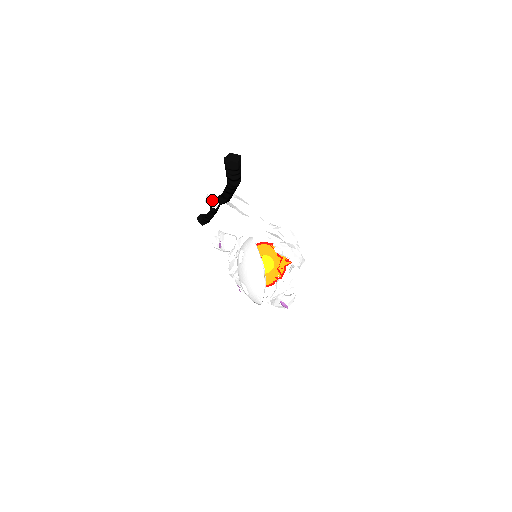
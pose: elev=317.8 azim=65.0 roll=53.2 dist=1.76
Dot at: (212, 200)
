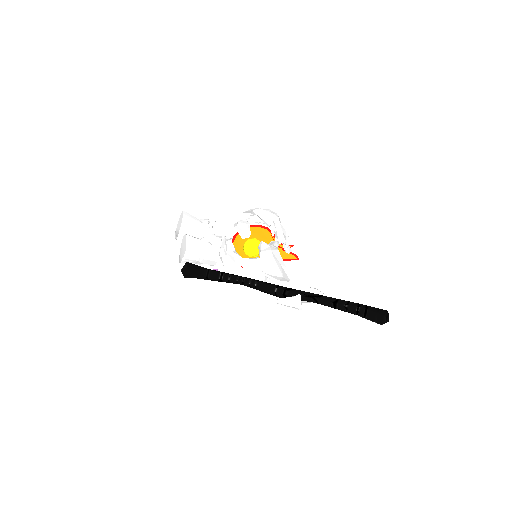
Dot at: occluded
